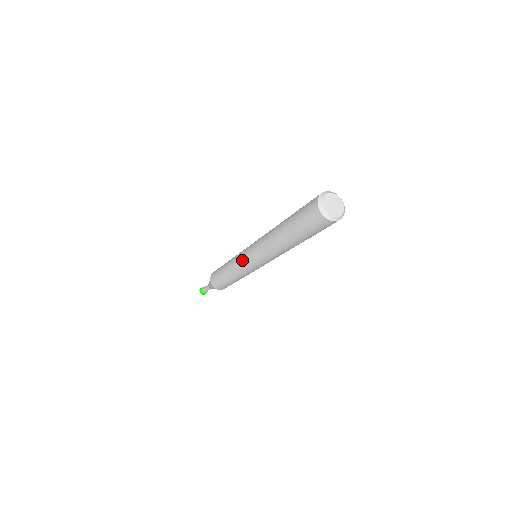
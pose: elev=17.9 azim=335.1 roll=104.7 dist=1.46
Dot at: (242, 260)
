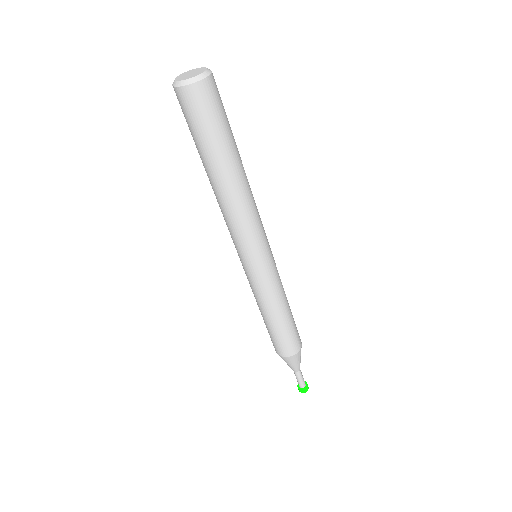
Dot at: (249, 274)
